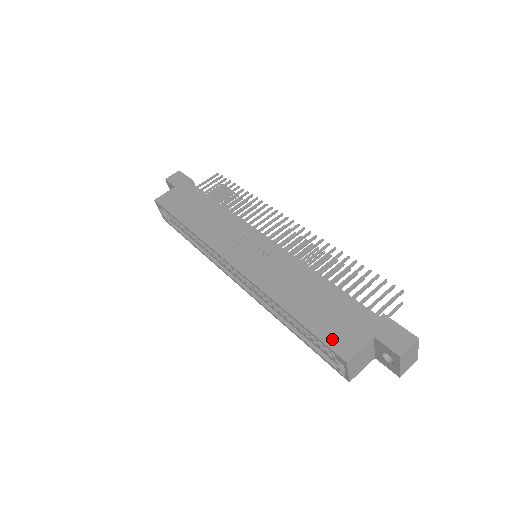
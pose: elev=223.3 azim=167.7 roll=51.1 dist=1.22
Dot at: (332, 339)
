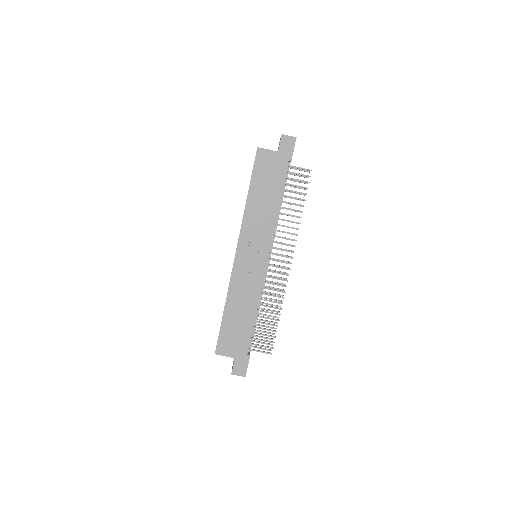
Dot at: (222, 341)
